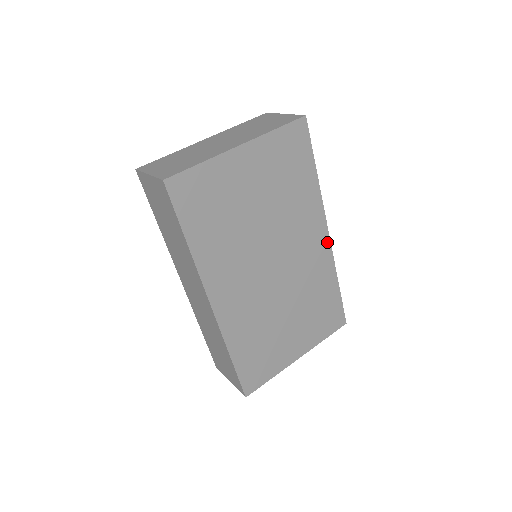
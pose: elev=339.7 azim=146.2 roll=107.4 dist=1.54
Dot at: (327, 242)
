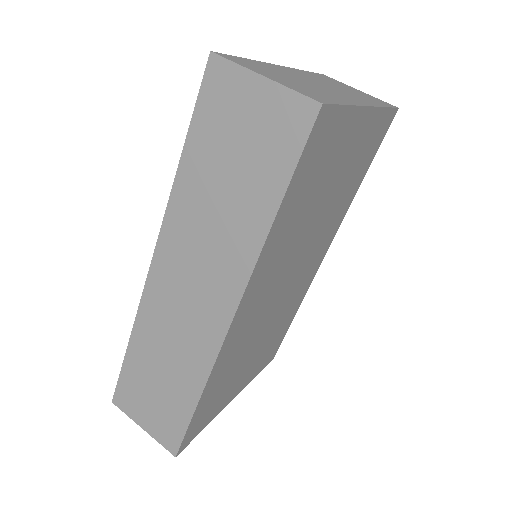
Dot at: (320, 262)
